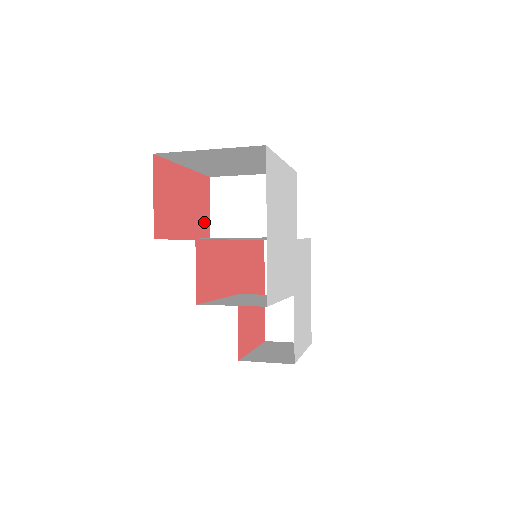
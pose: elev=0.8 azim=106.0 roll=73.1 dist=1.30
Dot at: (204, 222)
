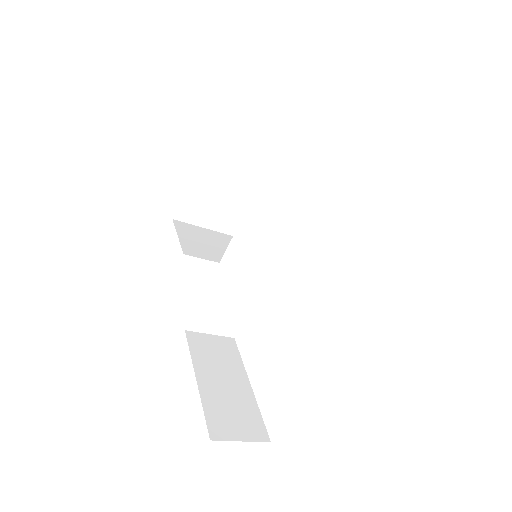
Dot at: occluded
